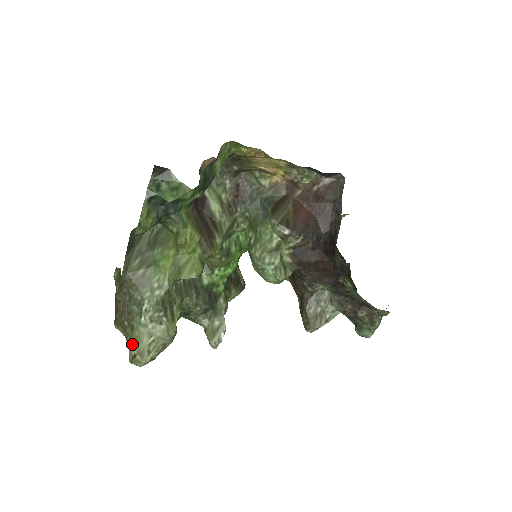
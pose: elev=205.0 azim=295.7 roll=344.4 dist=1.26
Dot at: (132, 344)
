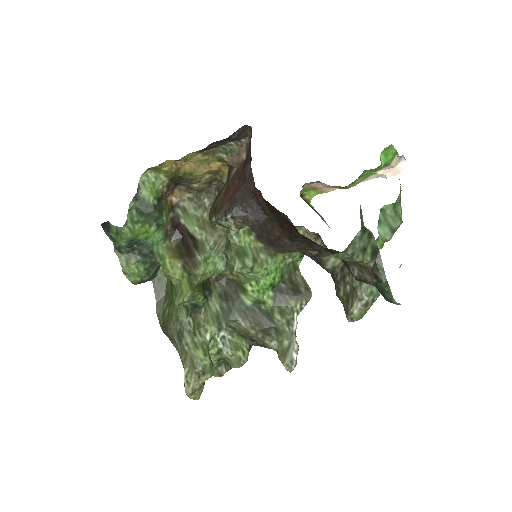
Dot at: occluded
